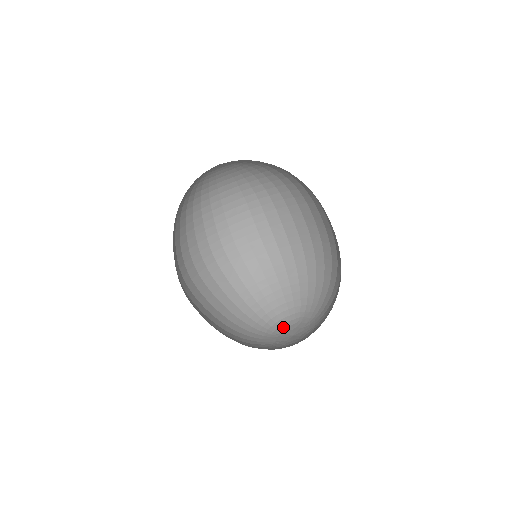
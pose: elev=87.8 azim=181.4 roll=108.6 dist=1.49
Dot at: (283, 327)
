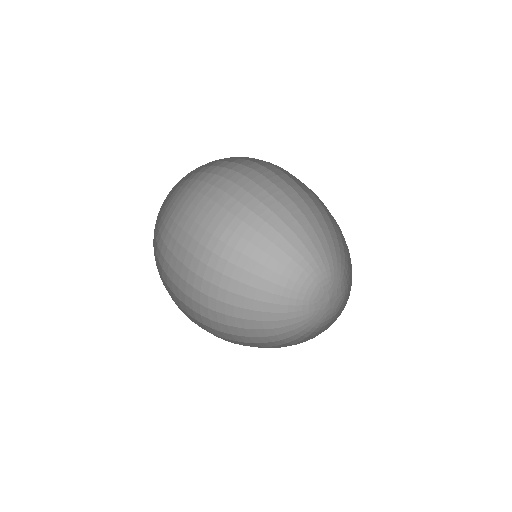
Dot at: (329, 280)
